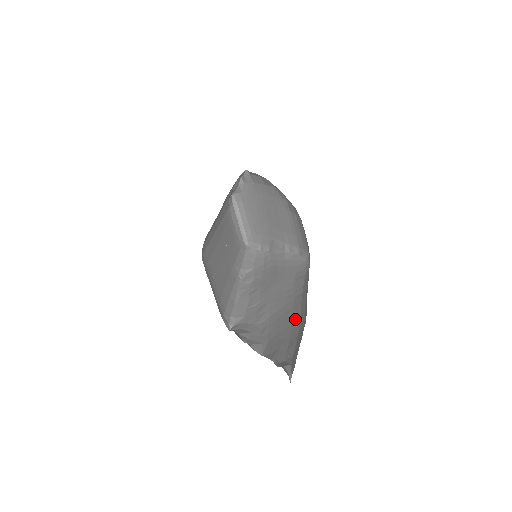
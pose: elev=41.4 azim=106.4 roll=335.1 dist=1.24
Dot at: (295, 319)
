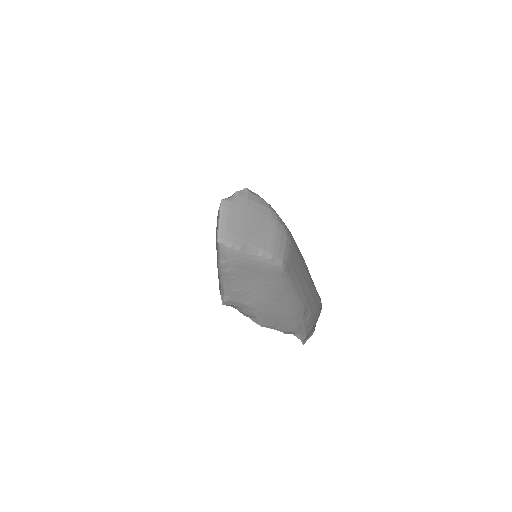
Dot at: (286, 306)
